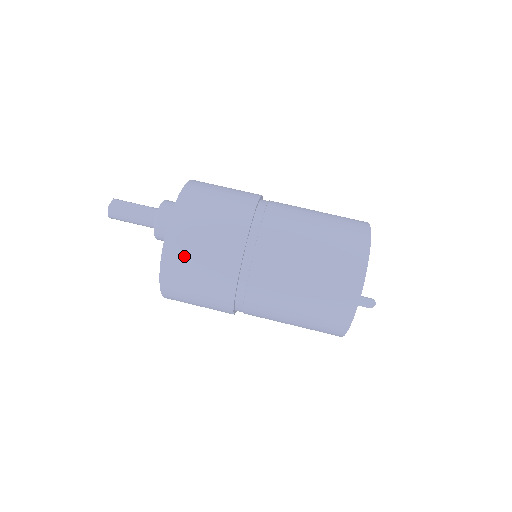
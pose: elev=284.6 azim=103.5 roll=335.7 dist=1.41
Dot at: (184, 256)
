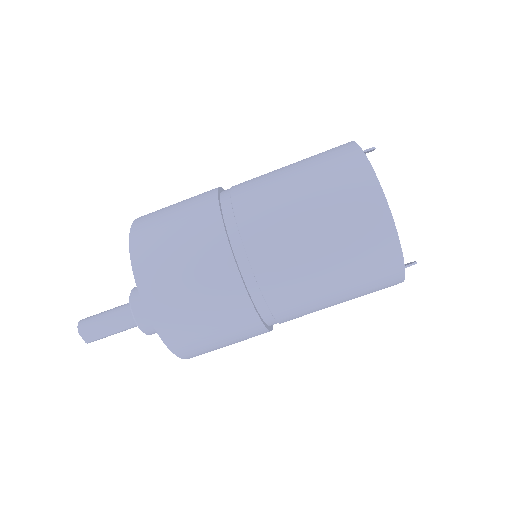
Dot at: occluded
